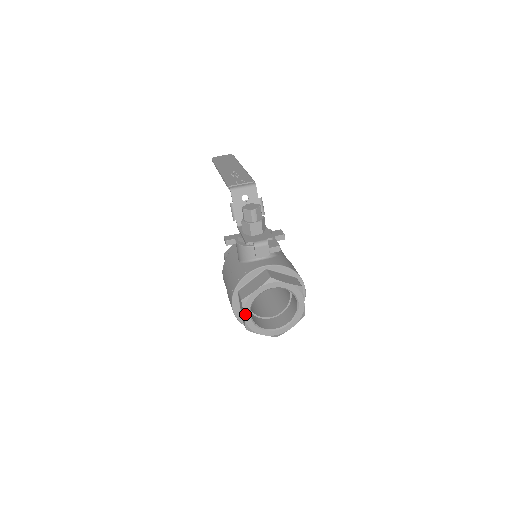
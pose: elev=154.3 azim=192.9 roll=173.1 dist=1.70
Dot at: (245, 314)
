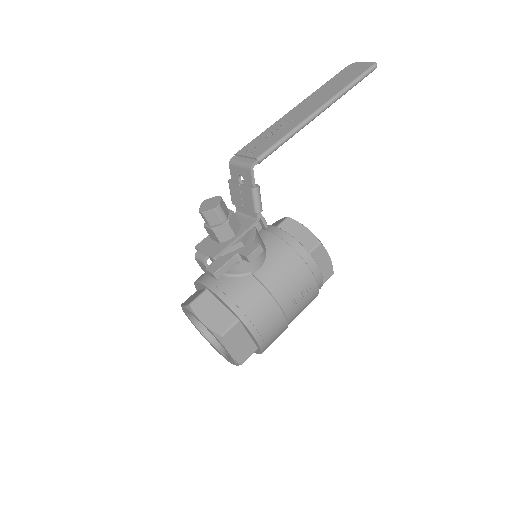
Dot at: (189, 319)
